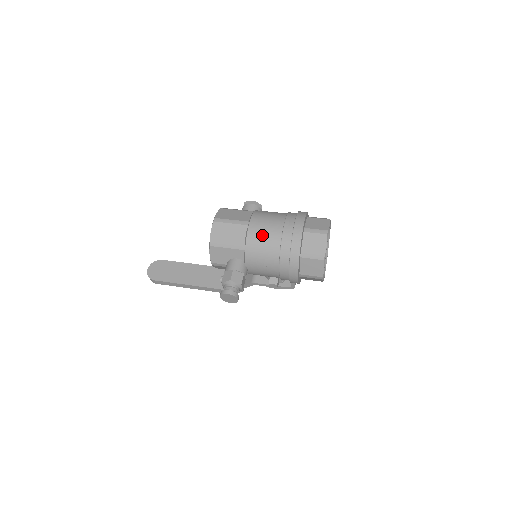
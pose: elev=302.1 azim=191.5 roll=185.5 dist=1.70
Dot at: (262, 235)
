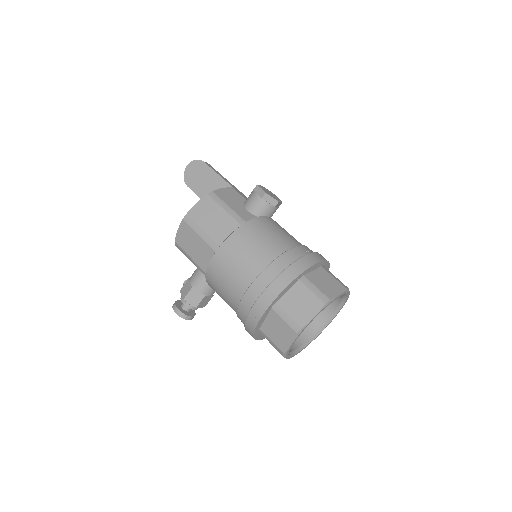
Dot at: (223, 278)
